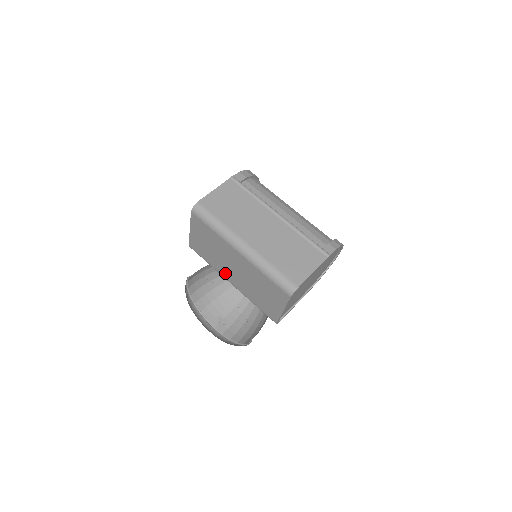
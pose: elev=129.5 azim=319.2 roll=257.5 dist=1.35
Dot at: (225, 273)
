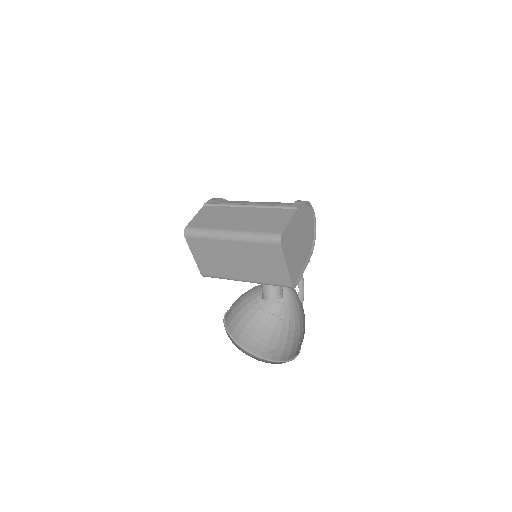
Dot at: (235, 274)
